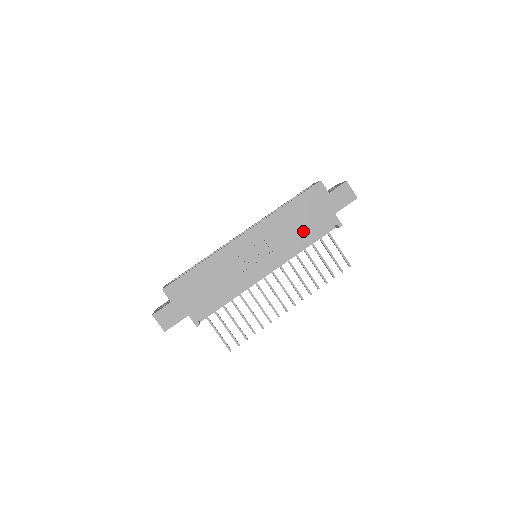
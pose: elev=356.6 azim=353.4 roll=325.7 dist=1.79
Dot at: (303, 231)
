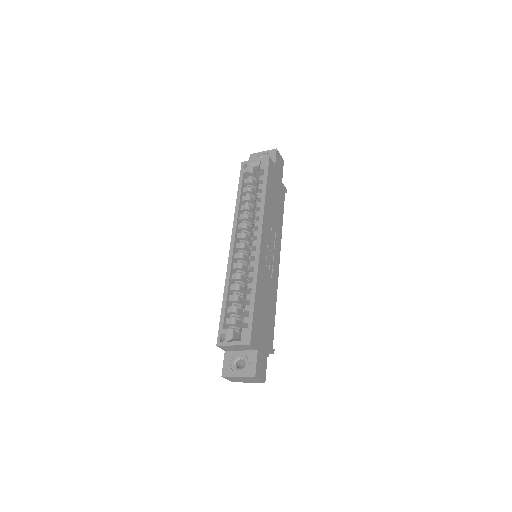
Dot at: (278, 210)
